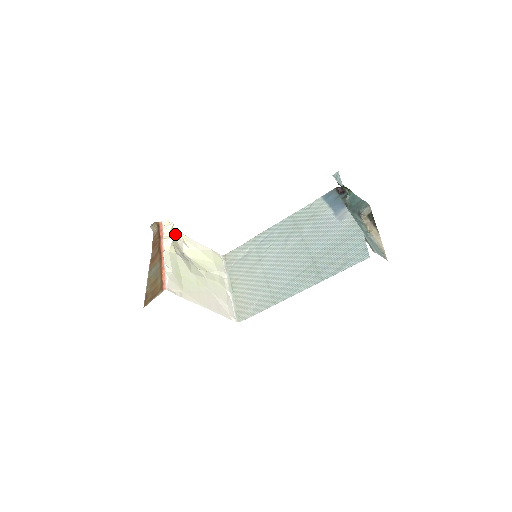
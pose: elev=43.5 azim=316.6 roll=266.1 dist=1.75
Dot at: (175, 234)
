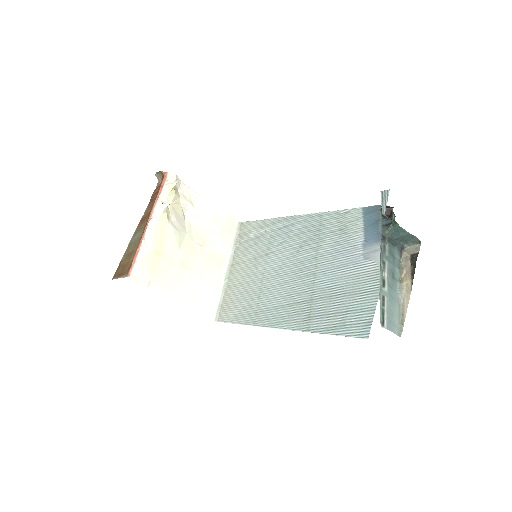
Dot at: (181, 190)
